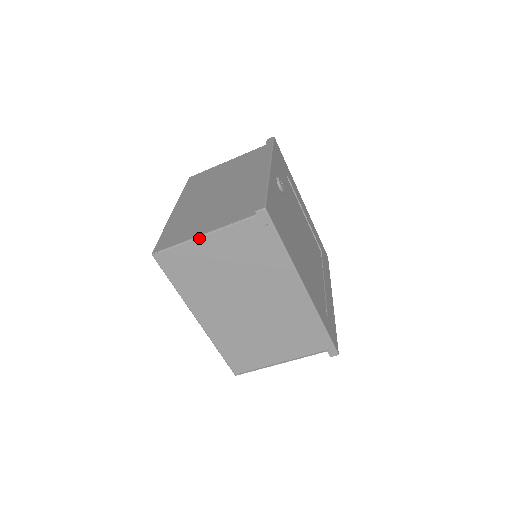
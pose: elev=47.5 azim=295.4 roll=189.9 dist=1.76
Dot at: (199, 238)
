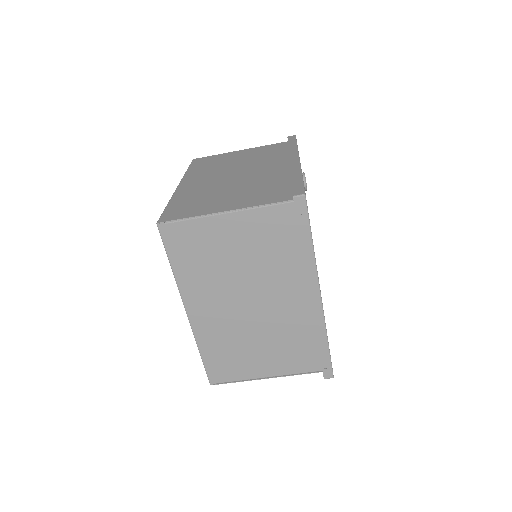
Dot at: (219, 215)
